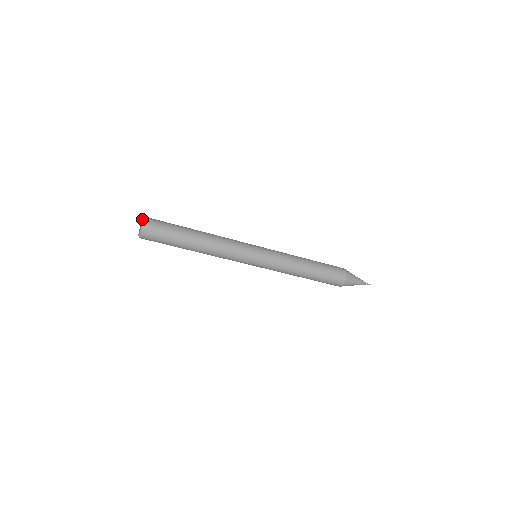
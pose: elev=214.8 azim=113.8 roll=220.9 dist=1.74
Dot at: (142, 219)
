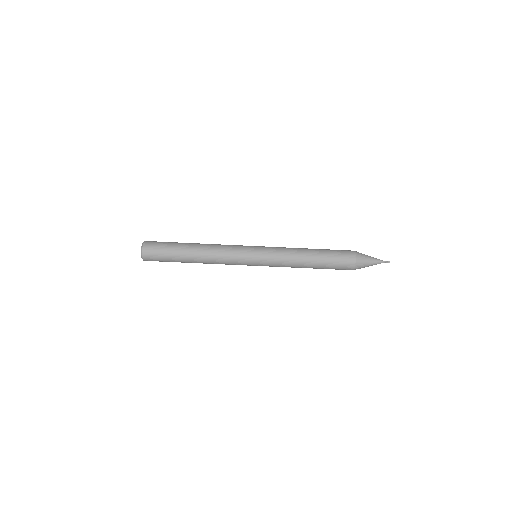
Dot at: occluded
